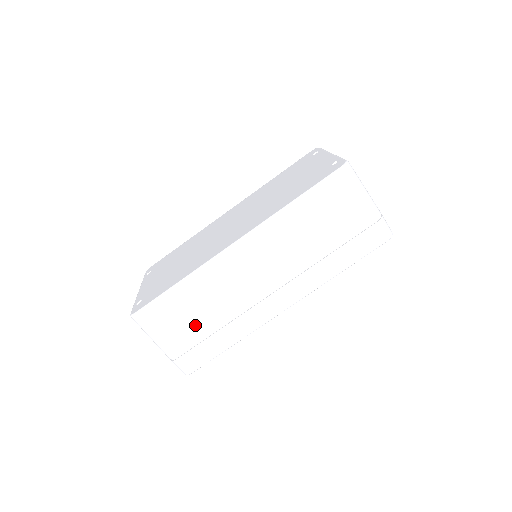
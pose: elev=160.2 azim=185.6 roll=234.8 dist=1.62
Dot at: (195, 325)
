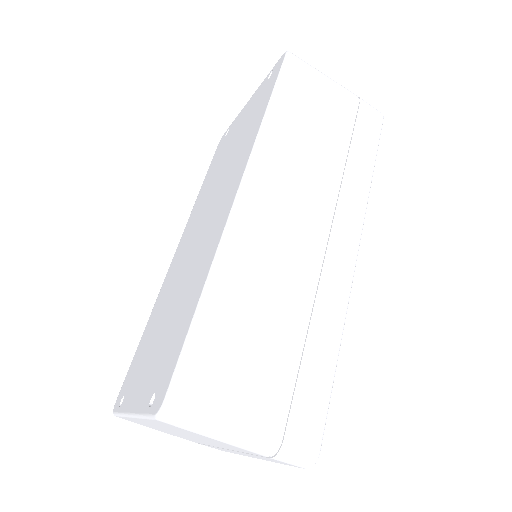
Dot at: (270, 355)
